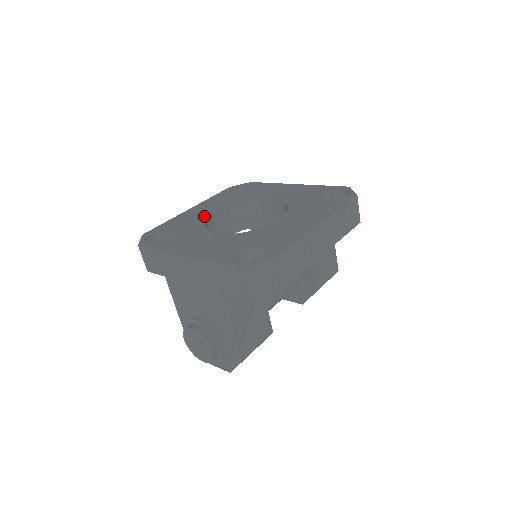
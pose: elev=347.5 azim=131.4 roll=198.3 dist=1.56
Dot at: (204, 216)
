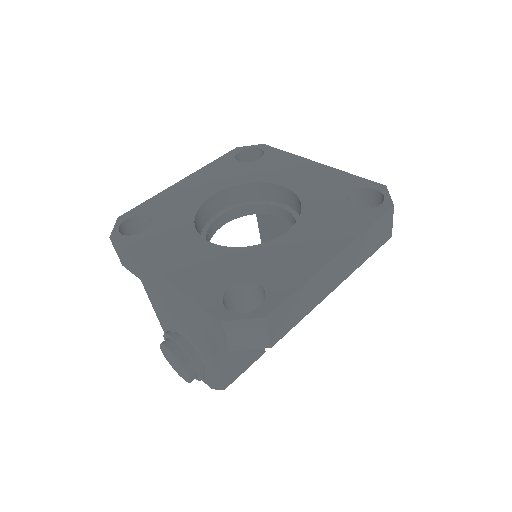
Dot at: (196, 200)
